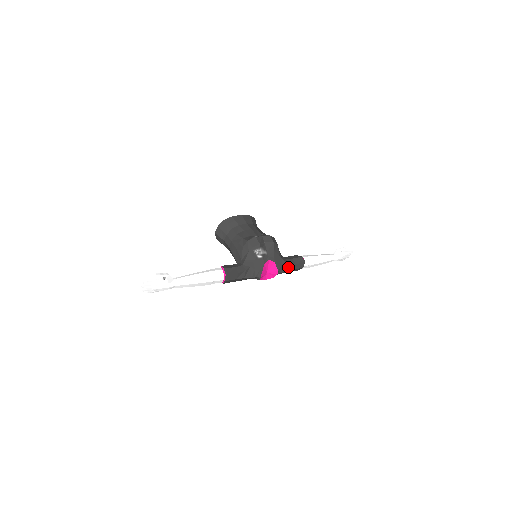
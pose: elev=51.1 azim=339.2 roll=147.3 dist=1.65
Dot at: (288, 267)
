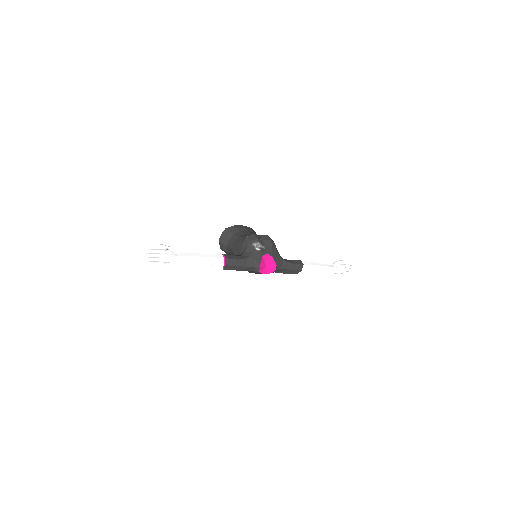
Dot at: (287, 266)
